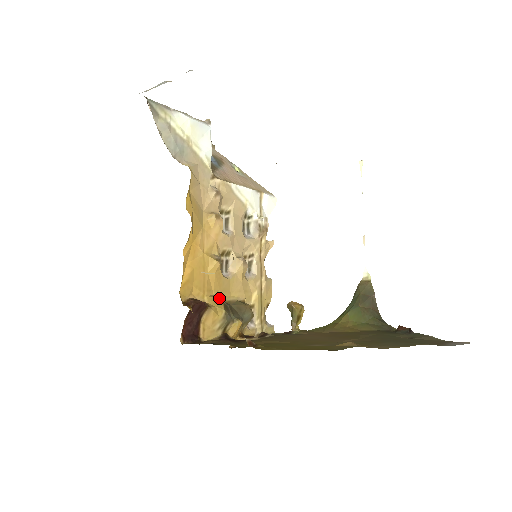
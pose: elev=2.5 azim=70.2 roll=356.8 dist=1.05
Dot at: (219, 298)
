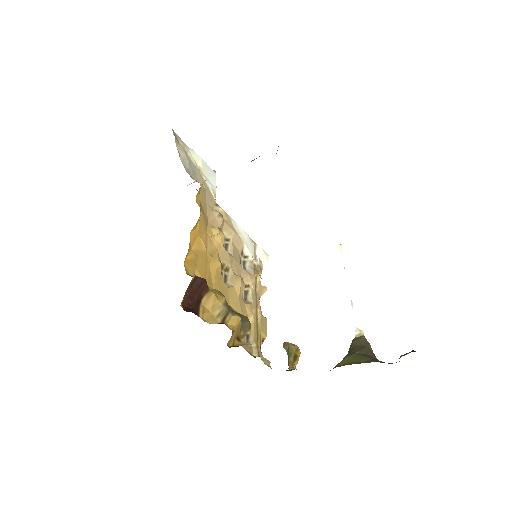
Dot at: occluded
